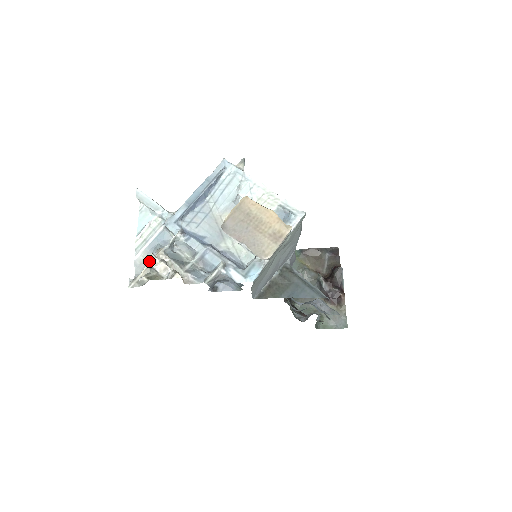
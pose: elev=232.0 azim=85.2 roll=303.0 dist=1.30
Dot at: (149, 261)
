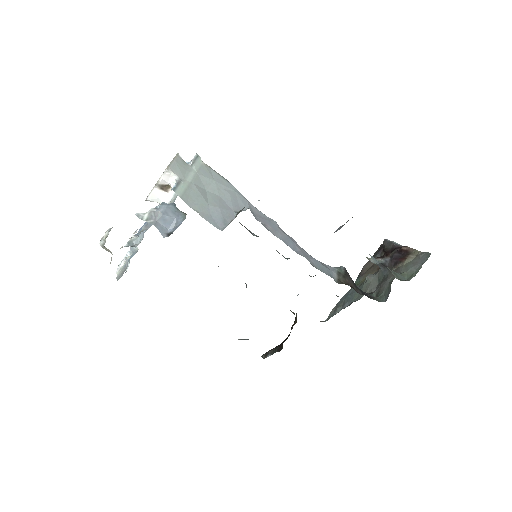
Dot at: (100, 241)
